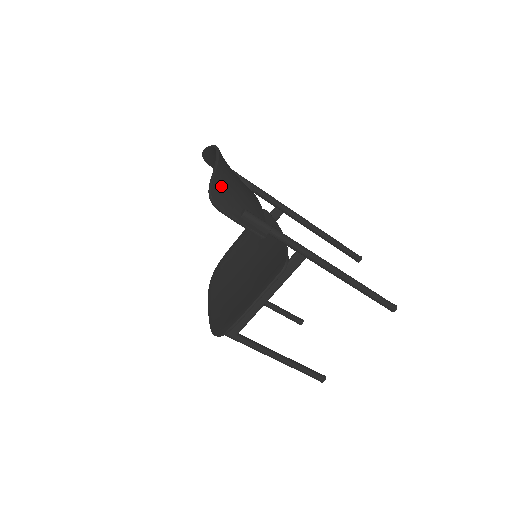
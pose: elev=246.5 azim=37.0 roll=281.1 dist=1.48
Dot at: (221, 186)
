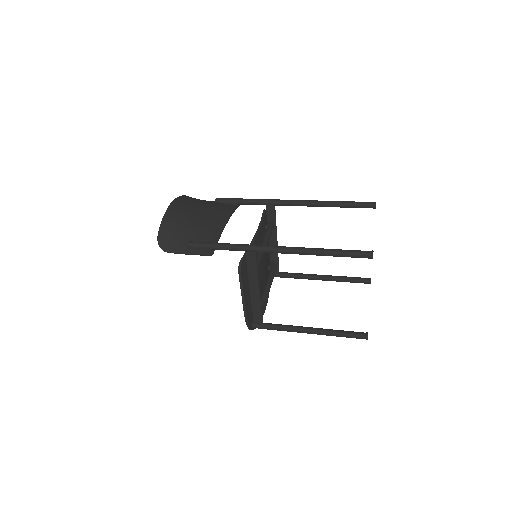
Dot at: (167, 234)
